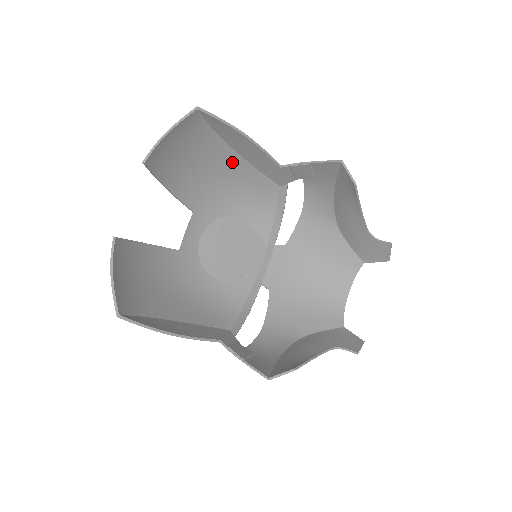
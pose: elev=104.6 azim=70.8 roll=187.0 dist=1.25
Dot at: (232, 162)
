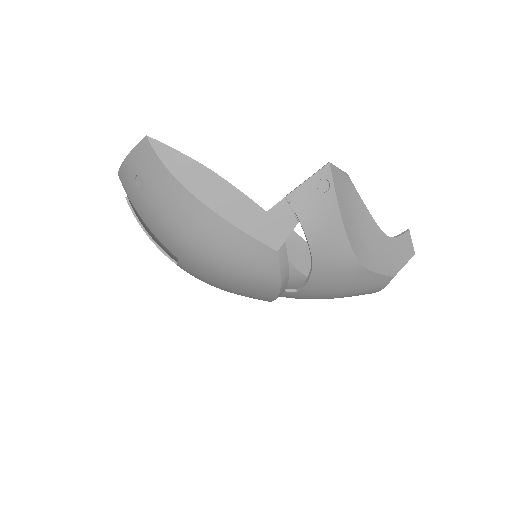
Dot at: occluded
